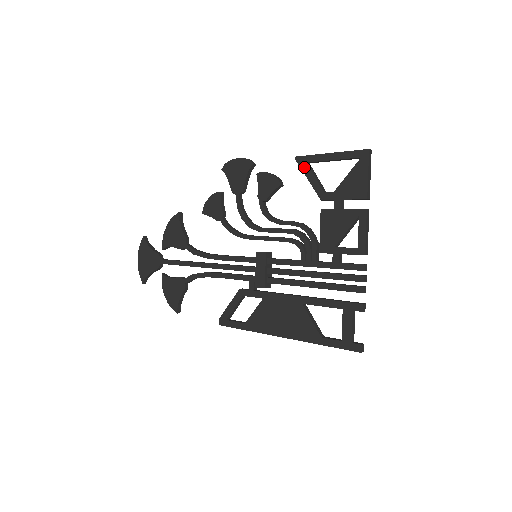
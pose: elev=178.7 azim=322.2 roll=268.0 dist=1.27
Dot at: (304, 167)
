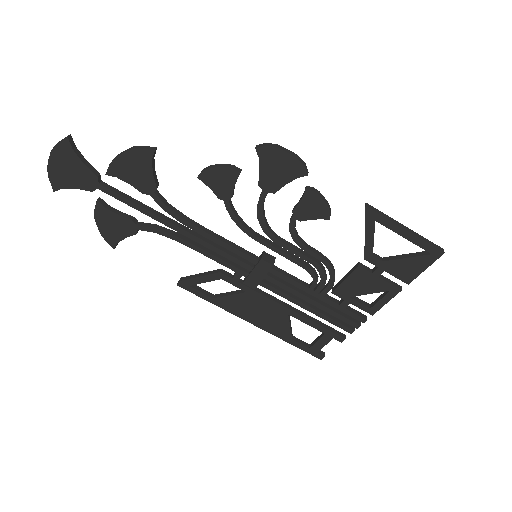
Dot at: (369, 223)
